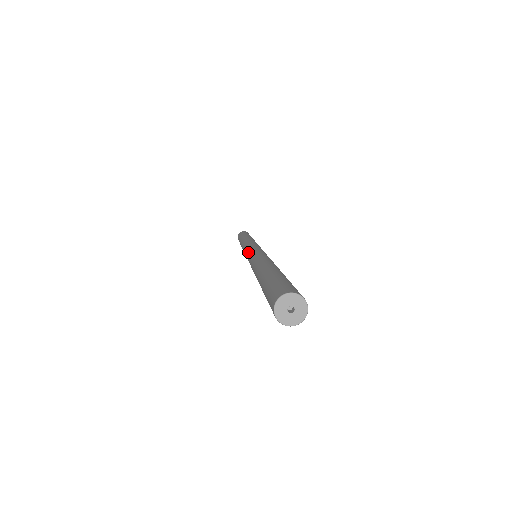
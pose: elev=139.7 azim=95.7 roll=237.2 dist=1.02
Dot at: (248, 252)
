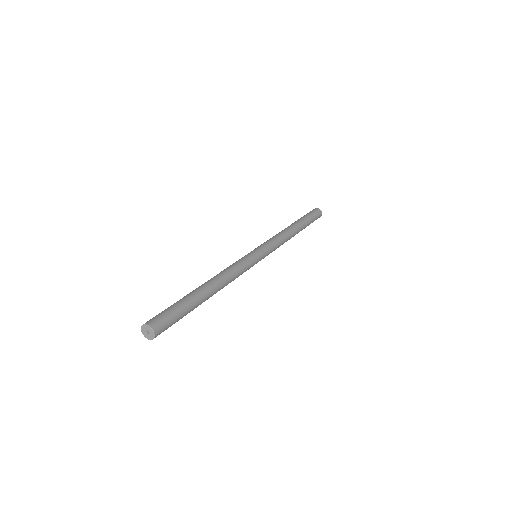
Dot at: occluded
